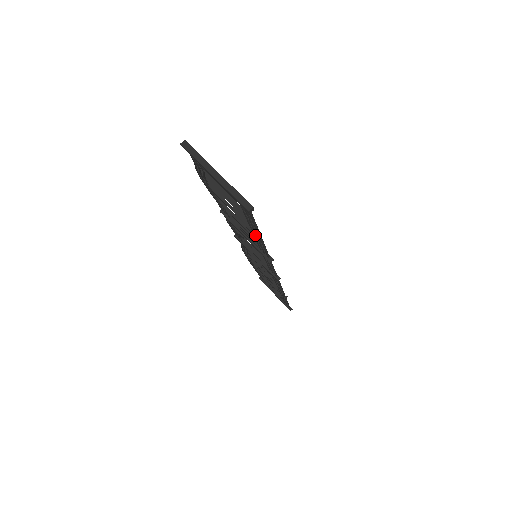
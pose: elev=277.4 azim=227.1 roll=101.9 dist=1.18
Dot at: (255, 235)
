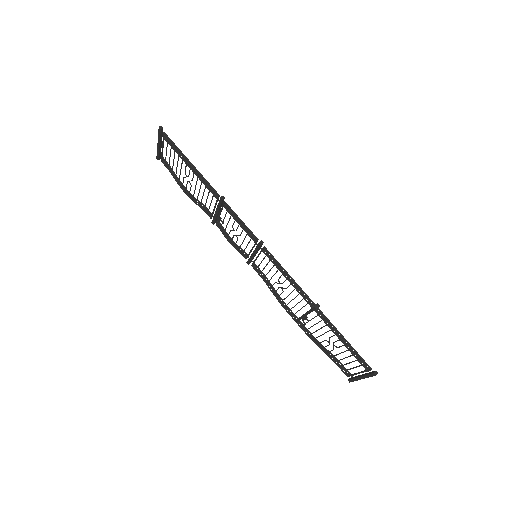
Dot at: (197, 176)
